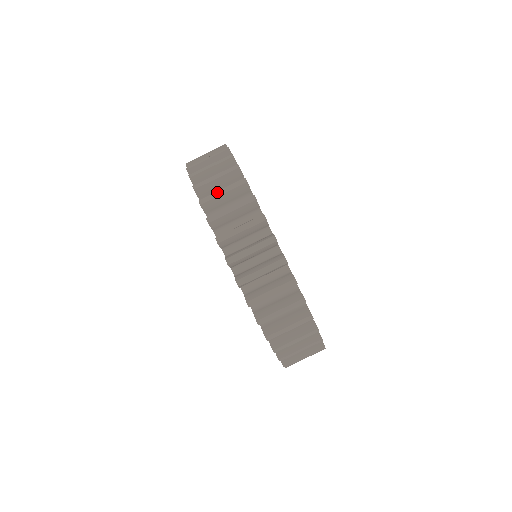
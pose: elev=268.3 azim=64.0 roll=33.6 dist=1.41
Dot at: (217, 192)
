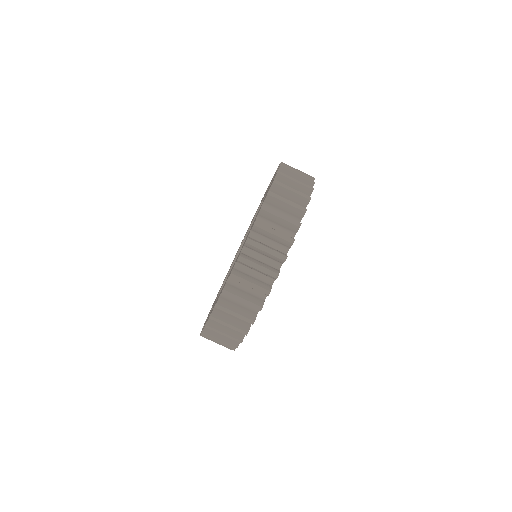
Dot at: (294, 172)
